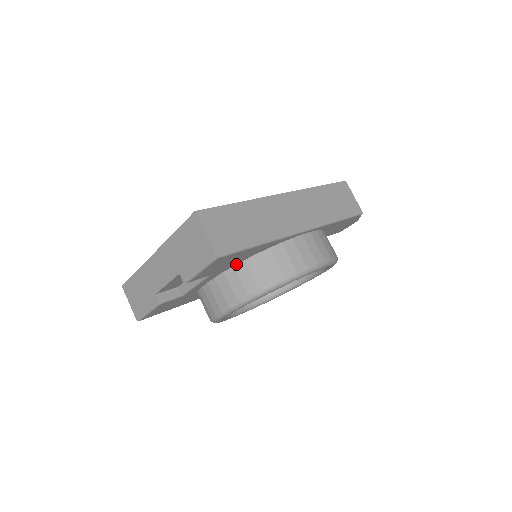
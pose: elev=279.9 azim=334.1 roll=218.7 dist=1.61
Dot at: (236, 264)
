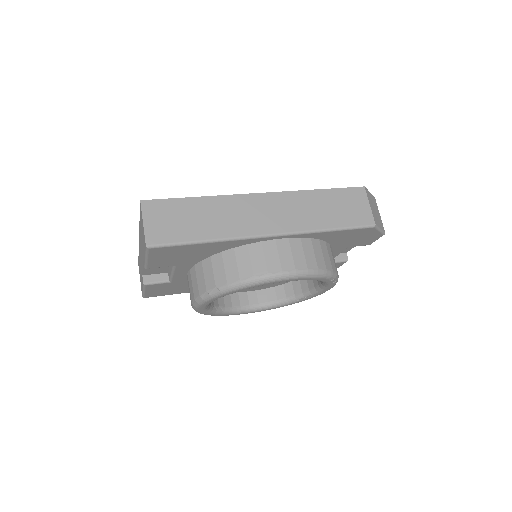
Dot at: (203, 259)
